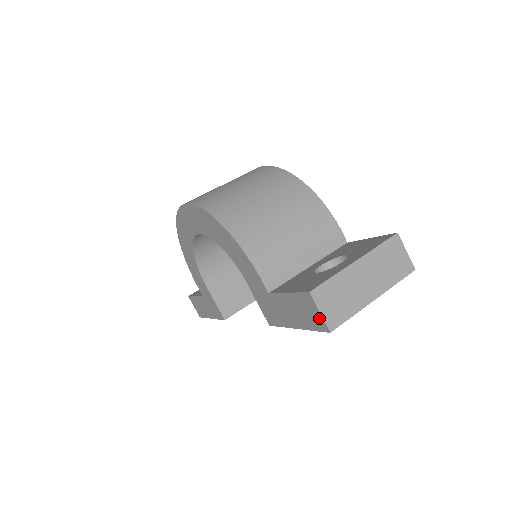
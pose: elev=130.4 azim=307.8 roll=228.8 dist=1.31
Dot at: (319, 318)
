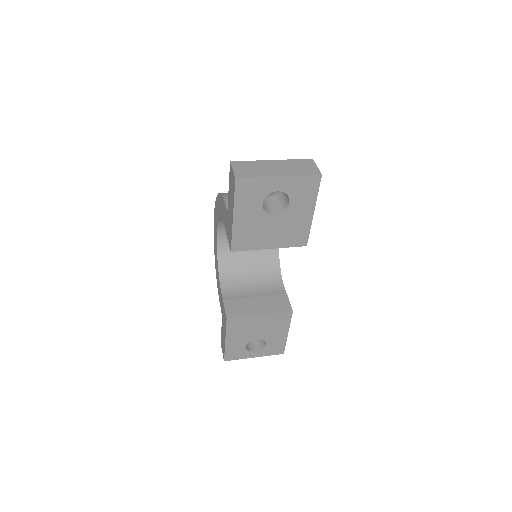
Dot at: (233, 176)
